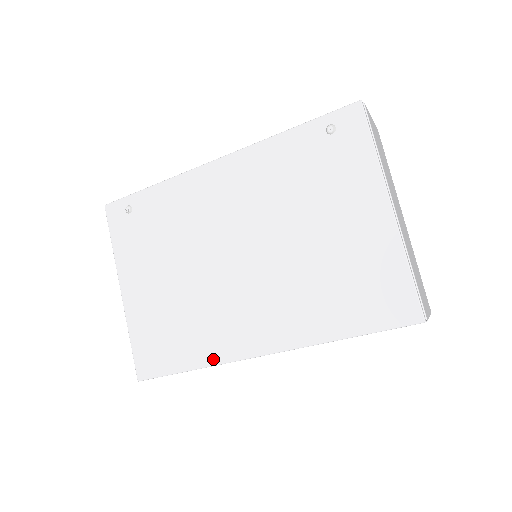
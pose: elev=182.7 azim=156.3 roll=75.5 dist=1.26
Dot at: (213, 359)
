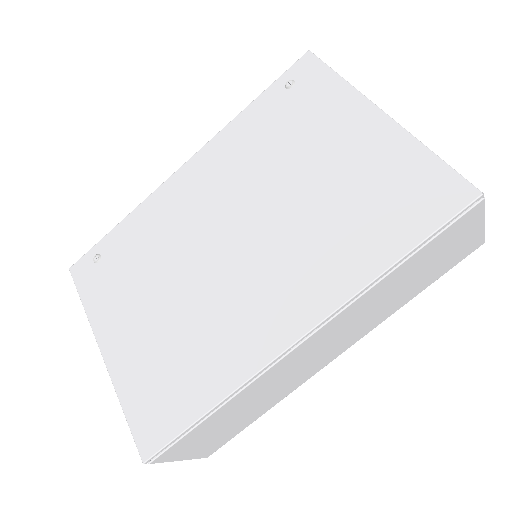
Dot at: (238, 377)
